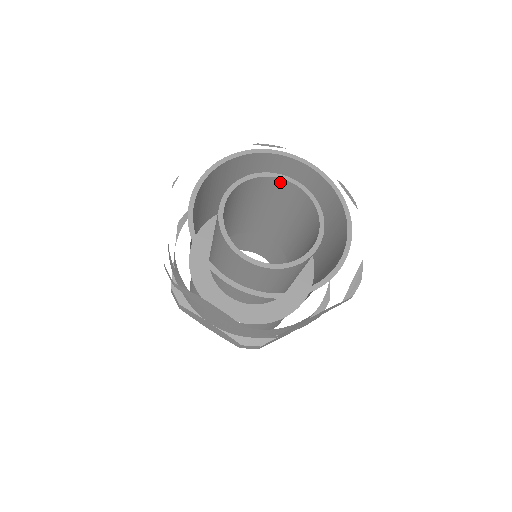
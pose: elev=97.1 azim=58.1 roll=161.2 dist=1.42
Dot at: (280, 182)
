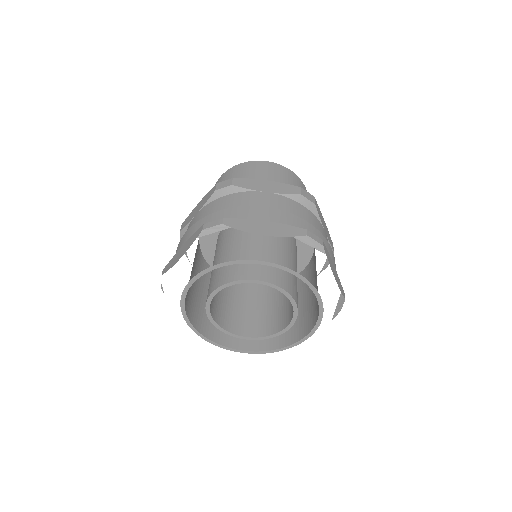
Dot at: occluded
